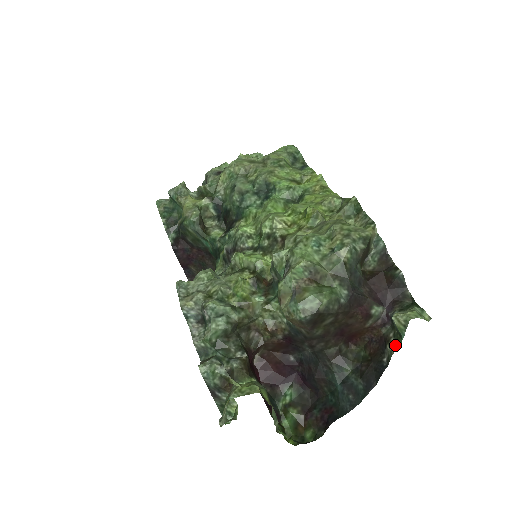
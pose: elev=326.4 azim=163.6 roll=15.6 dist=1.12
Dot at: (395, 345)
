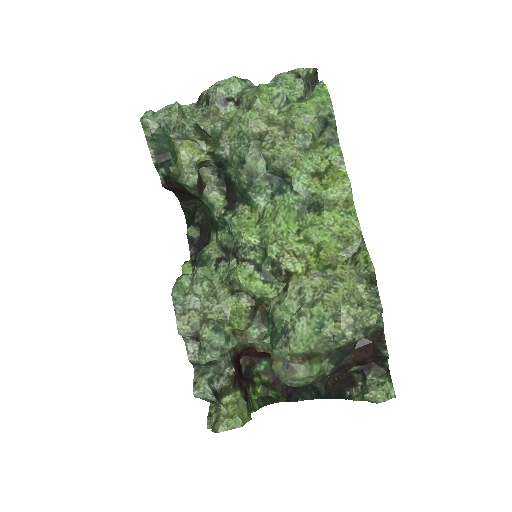
Dot at: (359, 397)
